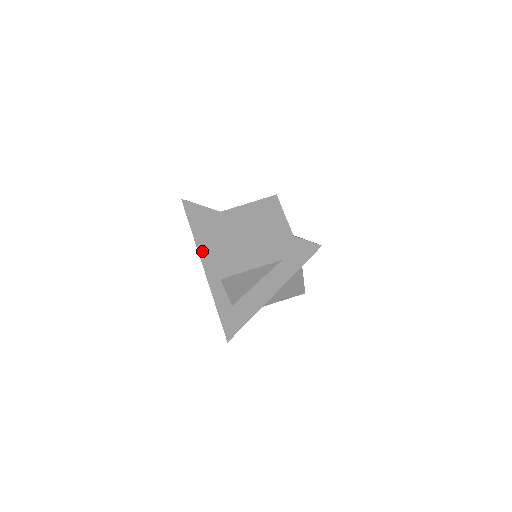
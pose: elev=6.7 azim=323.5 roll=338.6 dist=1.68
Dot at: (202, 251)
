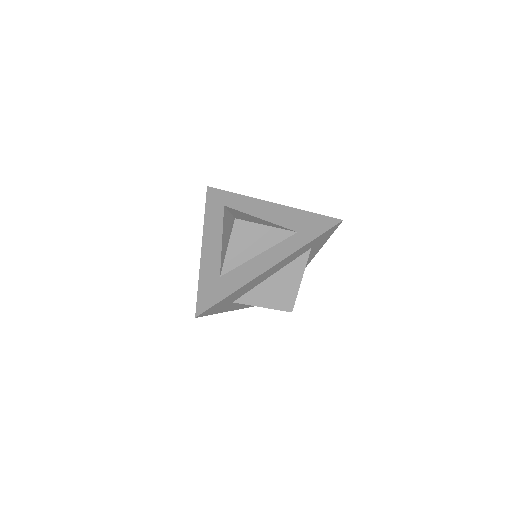
Dot at: (208, 226)
